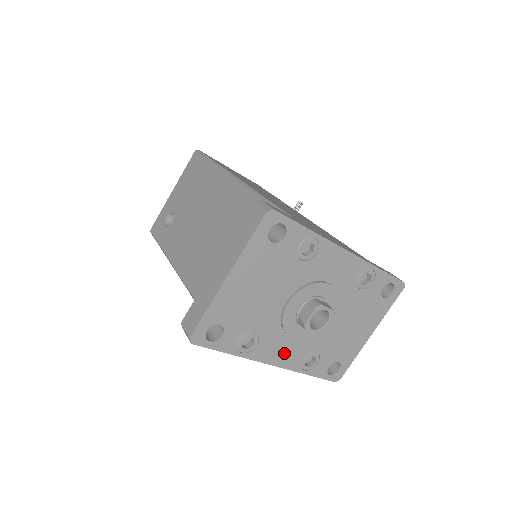
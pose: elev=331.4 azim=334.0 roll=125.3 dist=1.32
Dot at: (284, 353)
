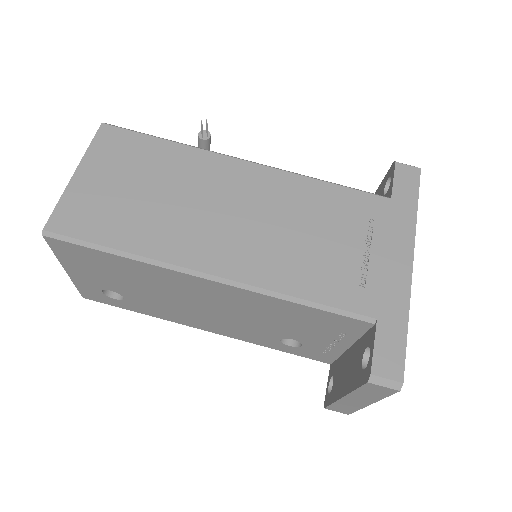
Dot at: occluded
